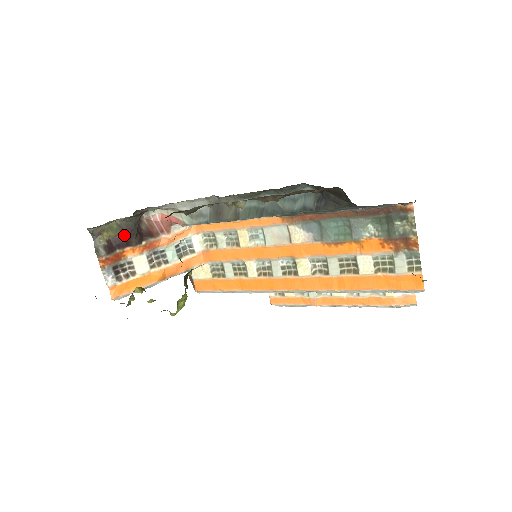
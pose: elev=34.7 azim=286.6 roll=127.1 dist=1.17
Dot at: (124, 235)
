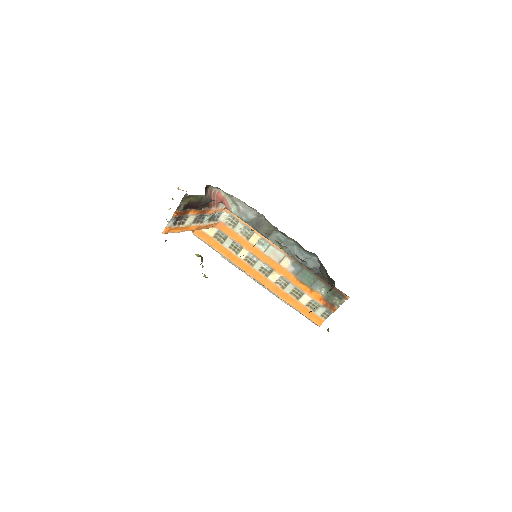
Dot at: (199, 203)
